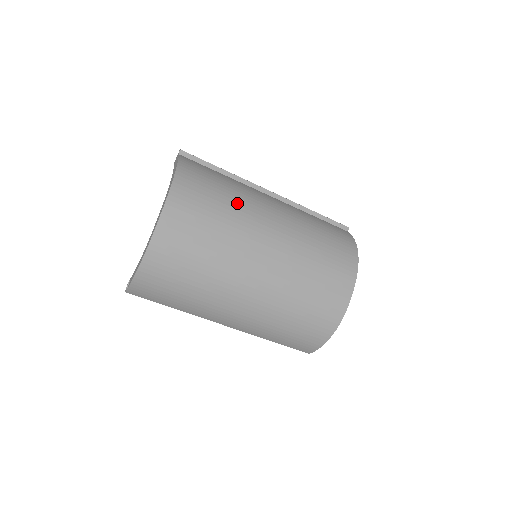
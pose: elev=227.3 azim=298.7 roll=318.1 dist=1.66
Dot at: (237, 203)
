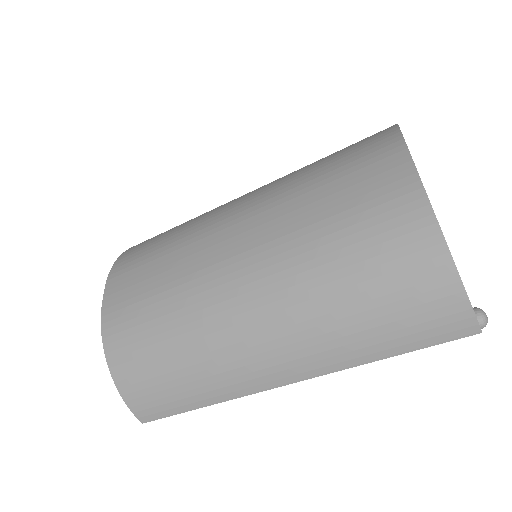
Dot at: (192, 222)
